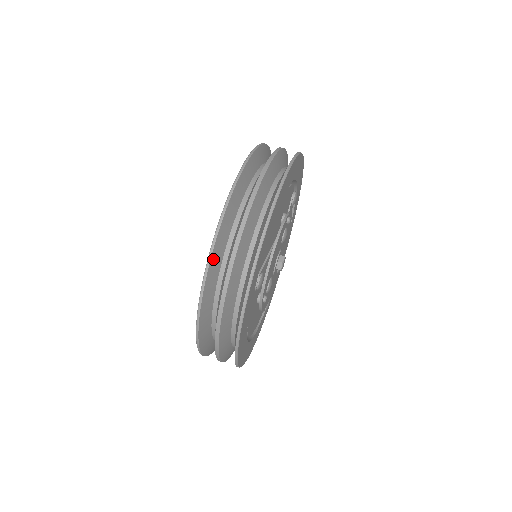
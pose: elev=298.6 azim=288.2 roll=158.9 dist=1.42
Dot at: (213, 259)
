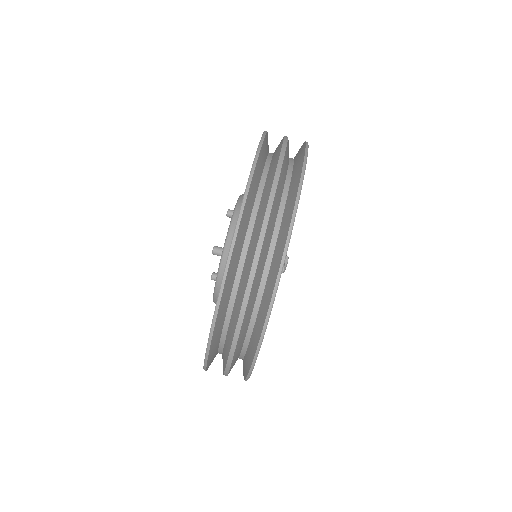
Dot at: occluded
